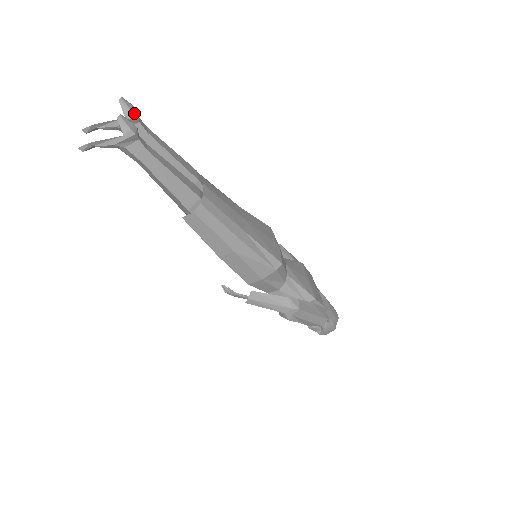
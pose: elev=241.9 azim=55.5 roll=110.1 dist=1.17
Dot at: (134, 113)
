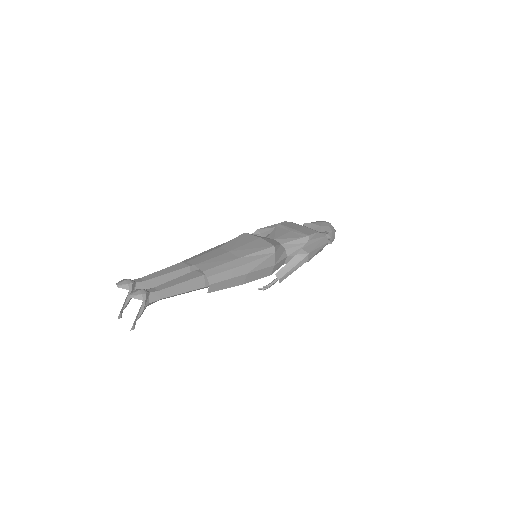
Dot at: (130, 283)
